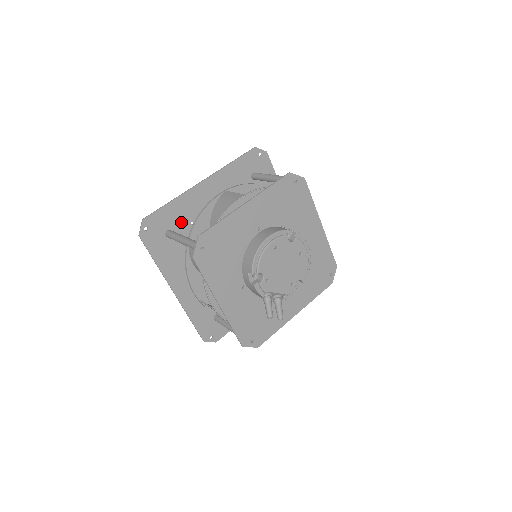
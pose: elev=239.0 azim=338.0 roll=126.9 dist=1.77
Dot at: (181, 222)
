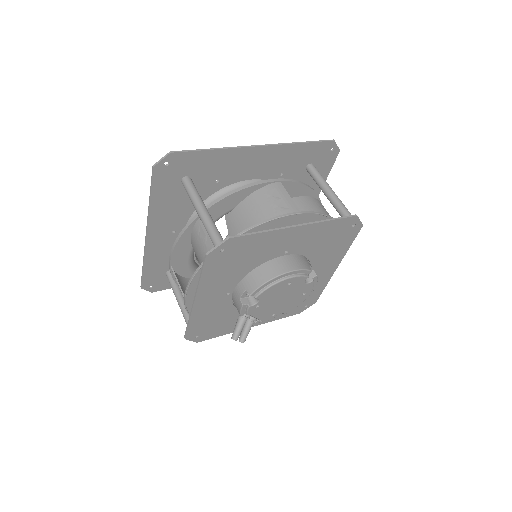
Dot at: (207, 175)
